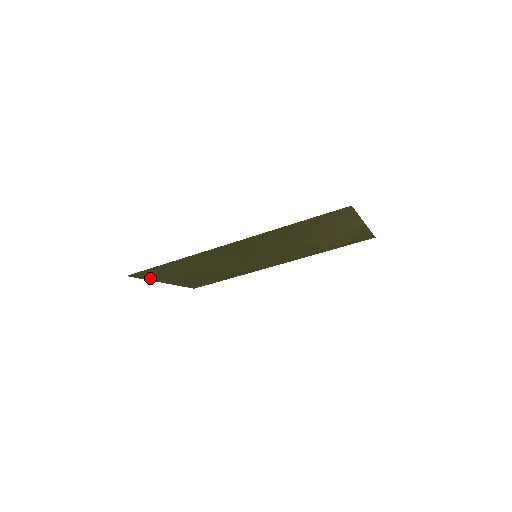
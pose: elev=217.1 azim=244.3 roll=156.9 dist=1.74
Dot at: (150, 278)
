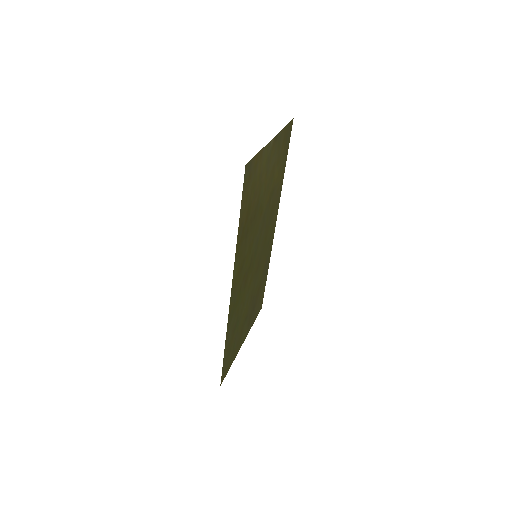
Dot at: (232, 360)
